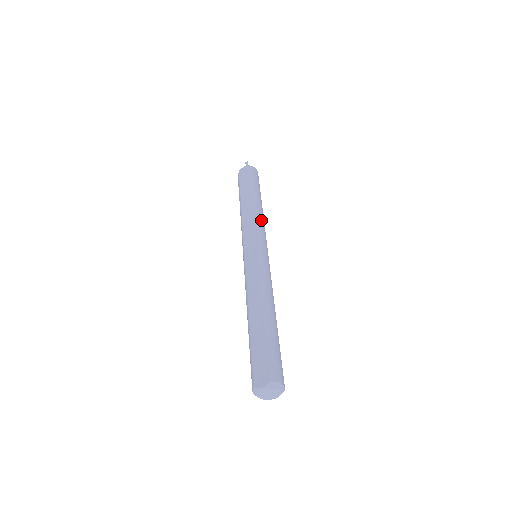
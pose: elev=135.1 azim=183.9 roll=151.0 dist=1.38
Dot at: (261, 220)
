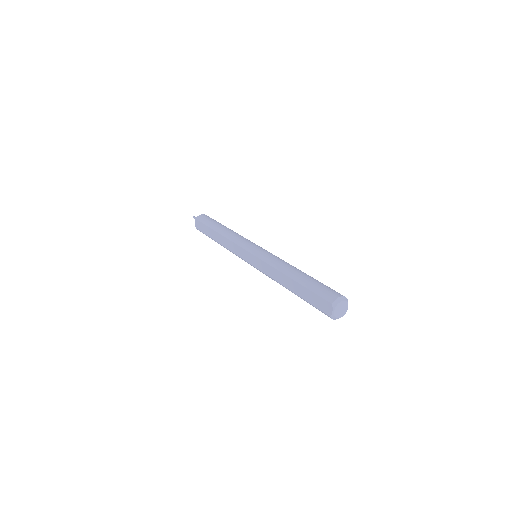
Dot at: (235, 236)
